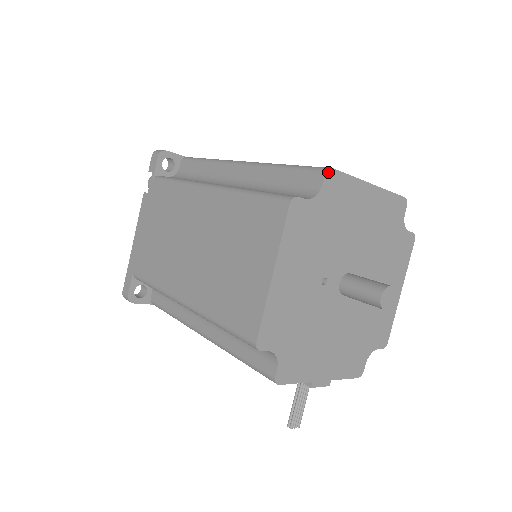
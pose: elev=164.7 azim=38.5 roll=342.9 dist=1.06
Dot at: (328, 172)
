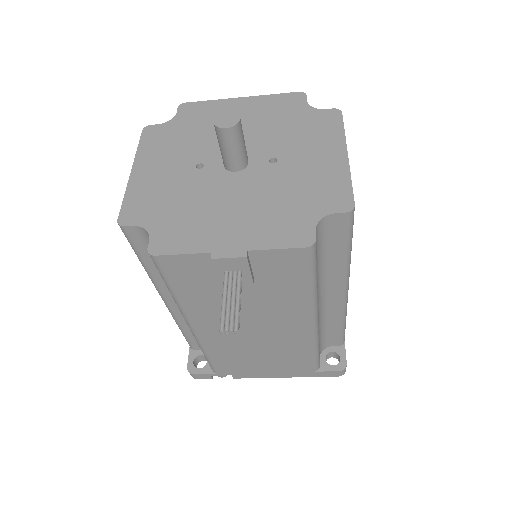
Dot at: (181, 106)
